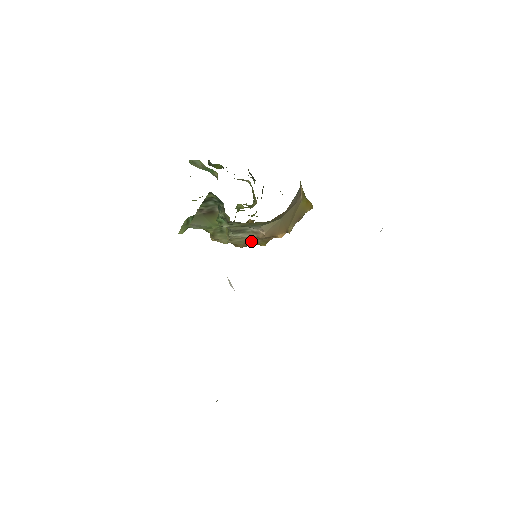
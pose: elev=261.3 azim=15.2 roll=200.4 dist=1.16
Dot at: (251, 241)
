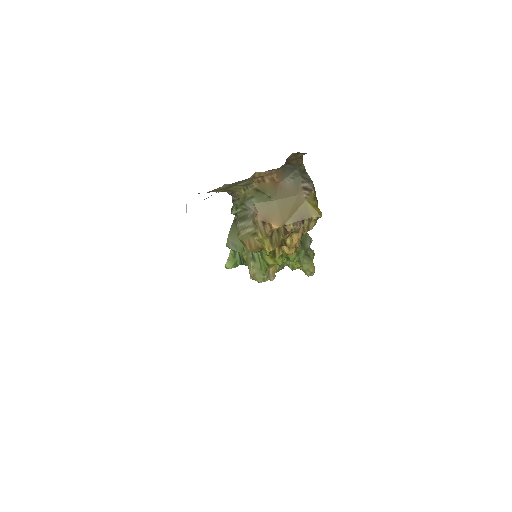
Dot at: (253, 234)
